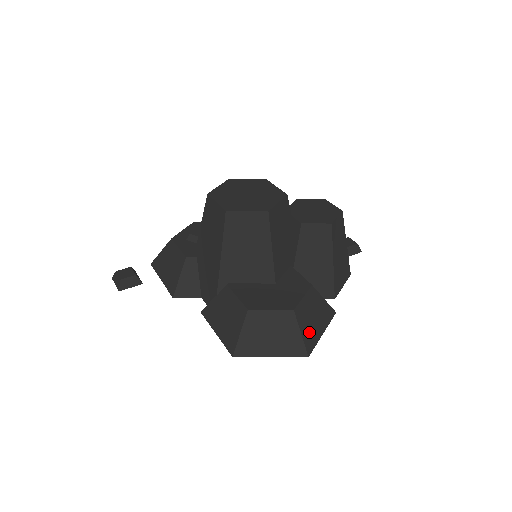
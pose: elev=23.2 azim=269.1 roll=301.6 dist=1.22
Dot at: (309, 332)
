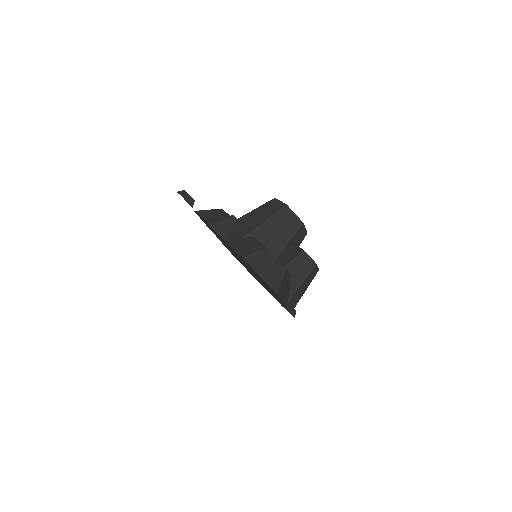
Dot at: (282, 288)
